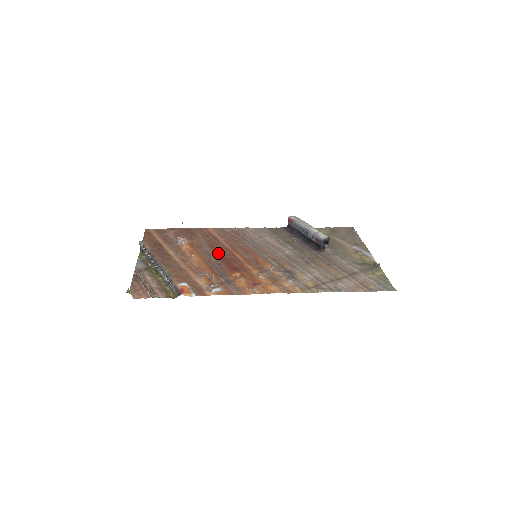
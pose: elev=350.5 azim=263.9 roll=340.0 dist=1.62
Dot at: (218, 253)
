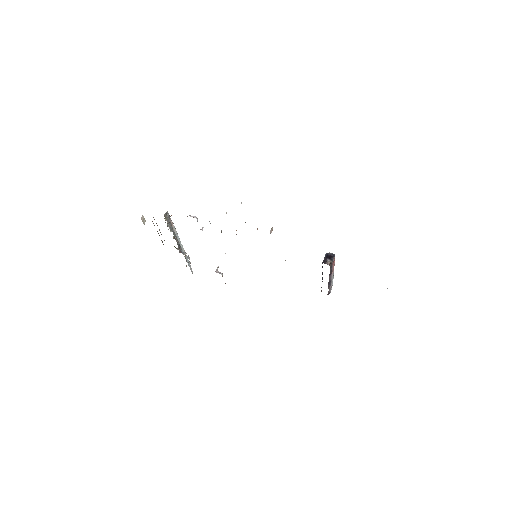
Dot at: occluded
